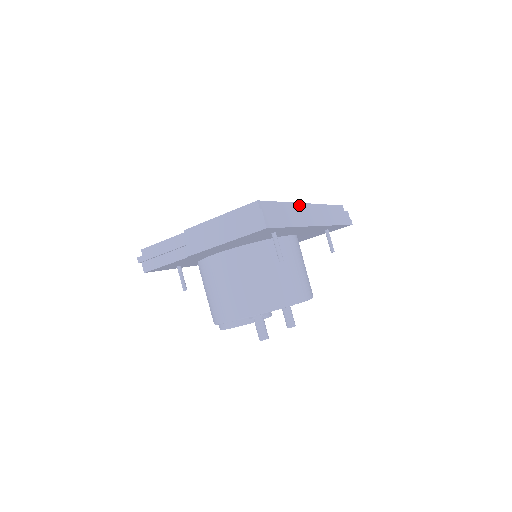
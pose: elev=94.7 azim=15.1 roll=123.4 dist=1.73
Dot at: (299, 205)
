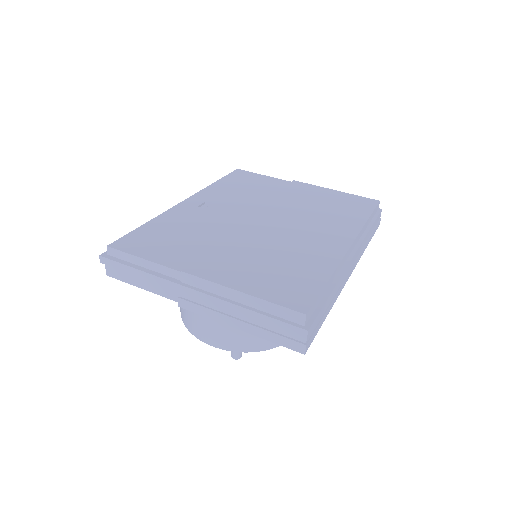
Dot at: (343, 259)
